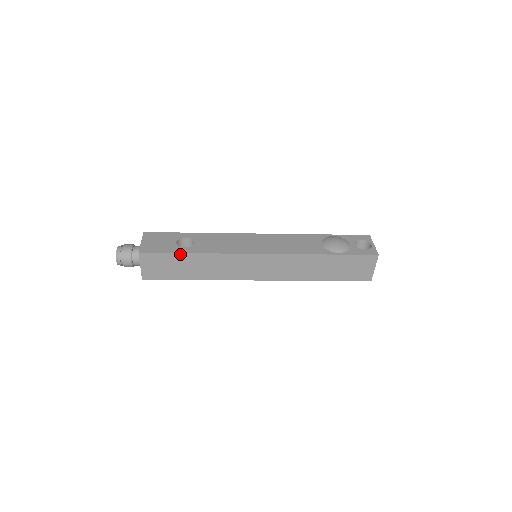
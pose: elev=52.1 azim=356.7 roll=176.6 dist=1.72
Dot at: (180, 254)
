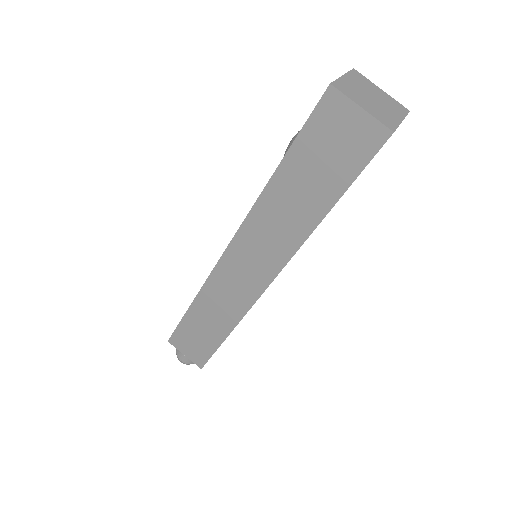
Dot at: (185, 317)
